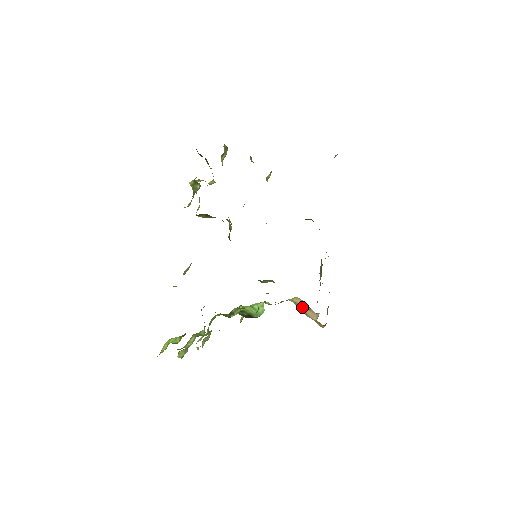
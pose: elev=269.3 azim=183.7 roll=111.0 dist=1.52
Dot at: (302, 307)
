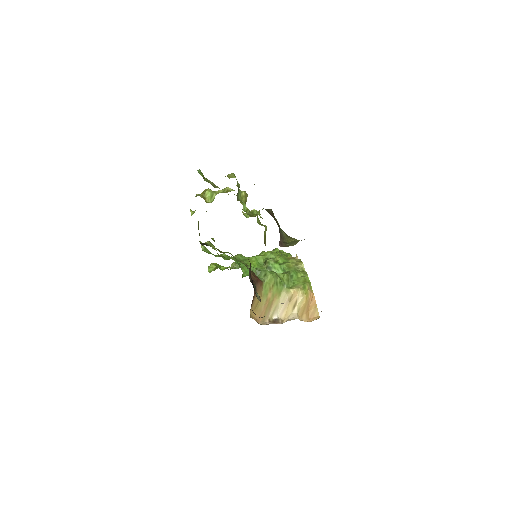
Dot at: (289, 303)
